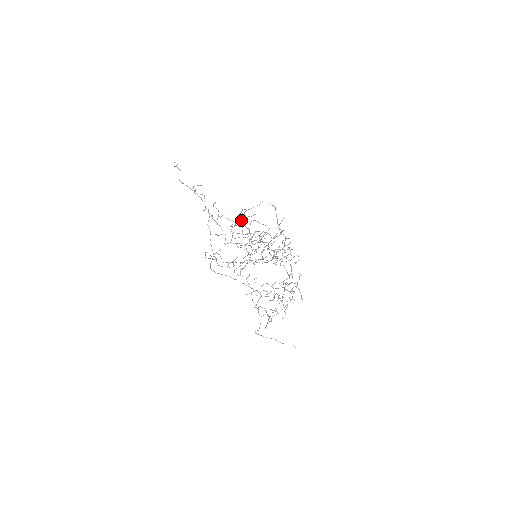
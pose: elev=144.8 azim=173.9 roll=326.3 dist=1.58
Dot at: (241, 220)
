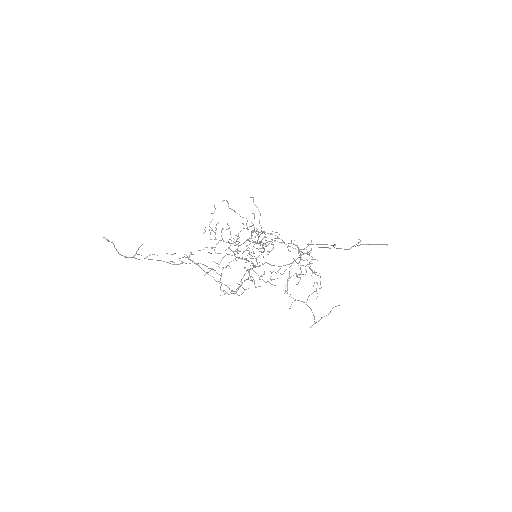
Dot at: occluded
